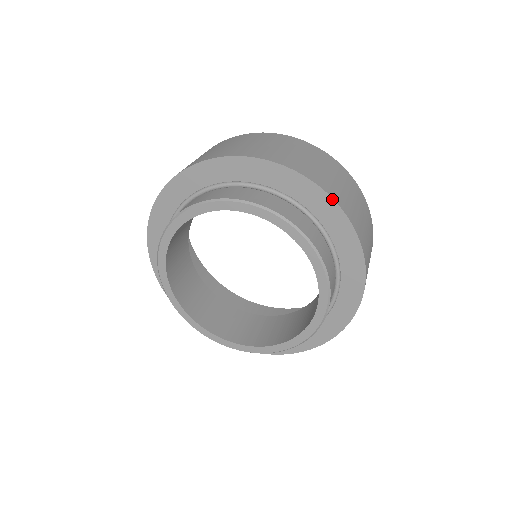
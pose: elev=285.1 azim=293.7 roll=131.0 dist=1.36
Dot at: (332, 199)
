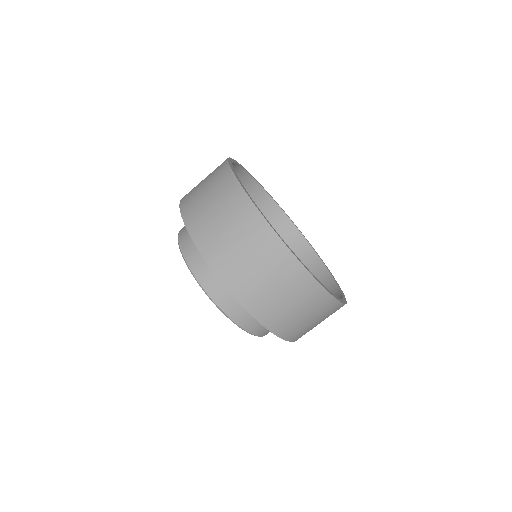
Dot at: (242, 306)
